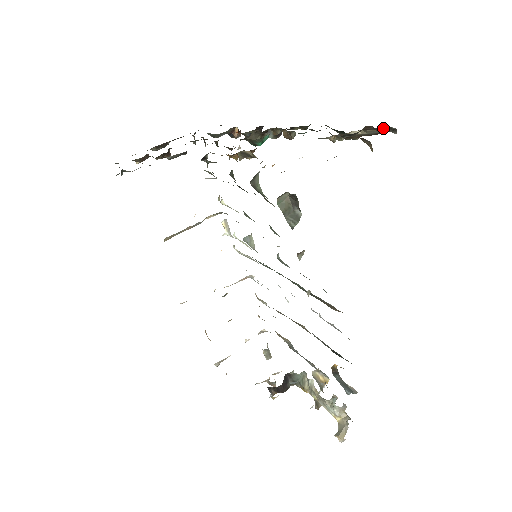
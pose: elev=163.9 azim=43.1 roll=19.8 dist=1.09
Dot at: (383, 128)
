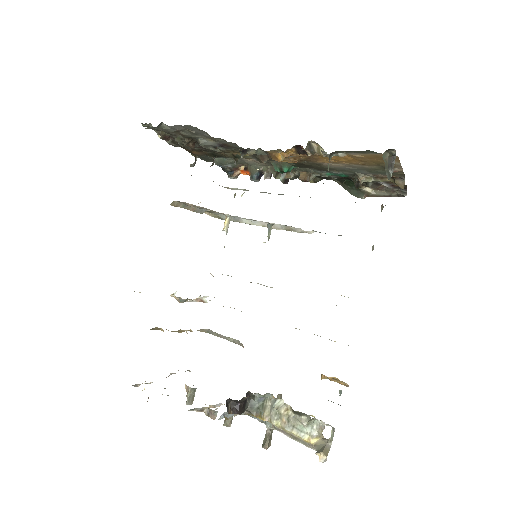
Dot at: (394, 190)
